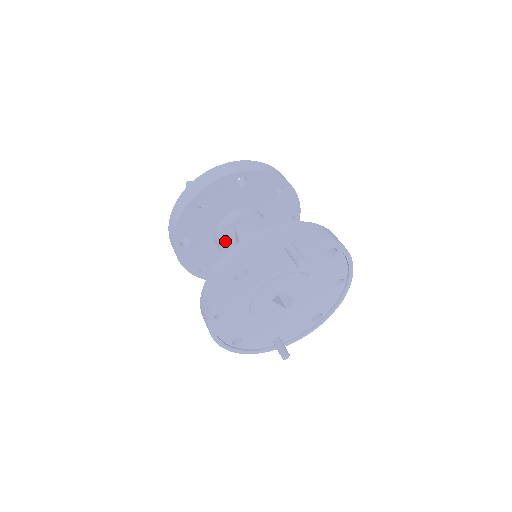
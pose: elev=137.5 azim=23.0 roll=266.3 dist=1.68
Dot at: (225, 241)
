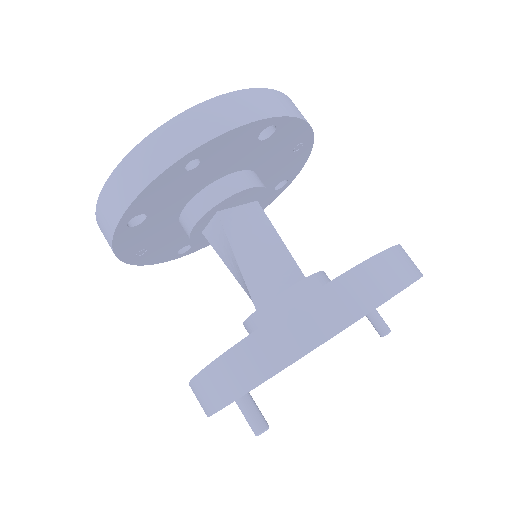
Dot at: occluded
